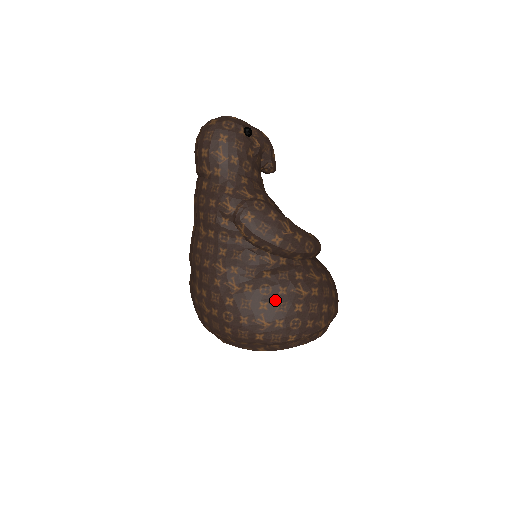
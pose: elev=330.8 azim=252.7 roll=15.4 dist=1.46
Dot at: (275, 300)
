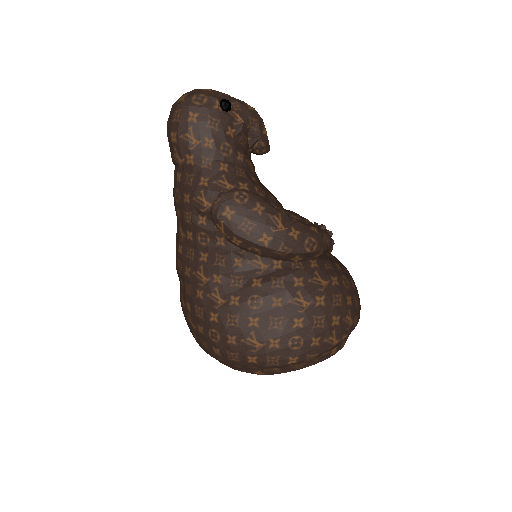
Dot at: (268, 314)
